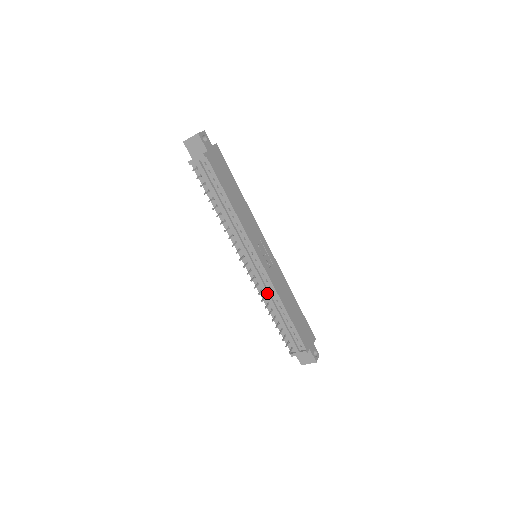
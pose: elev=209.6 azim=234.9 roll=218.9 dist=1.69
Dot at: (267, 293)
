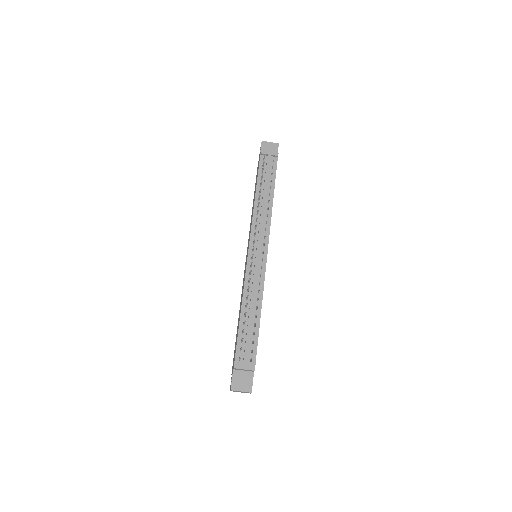
Dot at: (255, 286)
